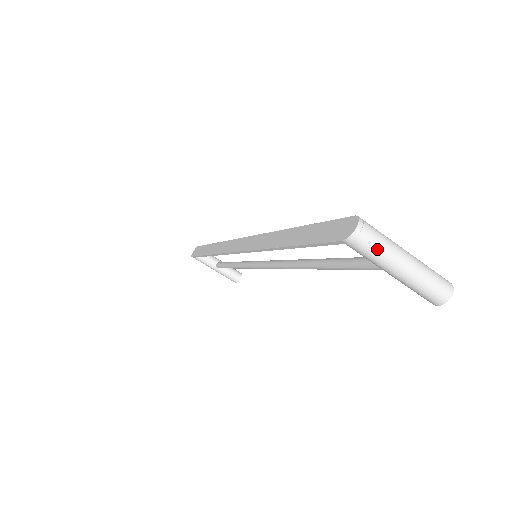
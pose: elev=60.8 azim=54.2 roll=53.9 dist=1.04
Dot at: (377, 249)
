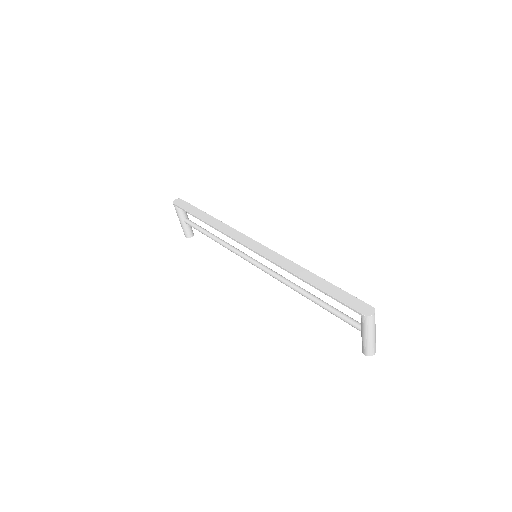
Dot at: (371, 326)
